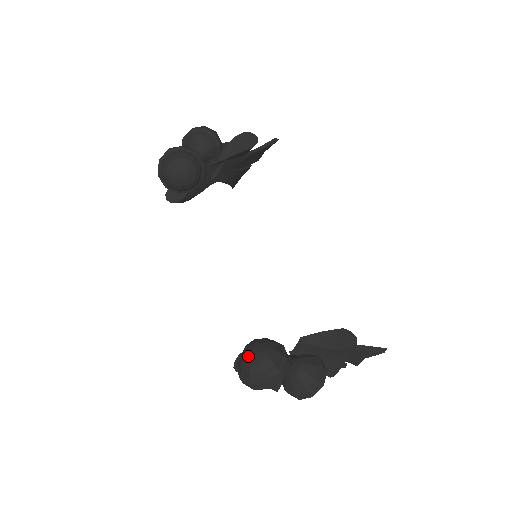
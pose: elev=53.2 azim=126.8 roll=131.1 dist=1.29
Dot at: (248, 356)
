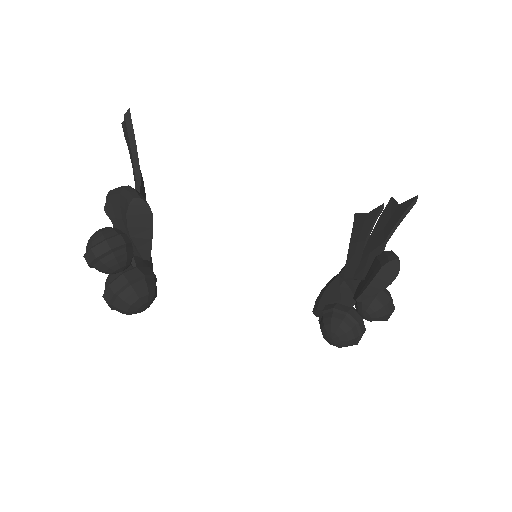
Dot at: (332, 344)
